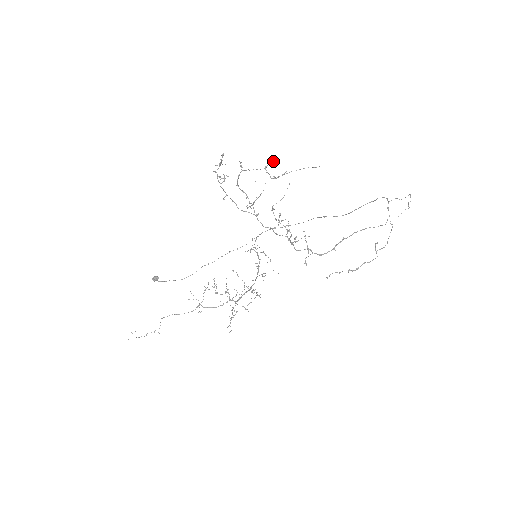
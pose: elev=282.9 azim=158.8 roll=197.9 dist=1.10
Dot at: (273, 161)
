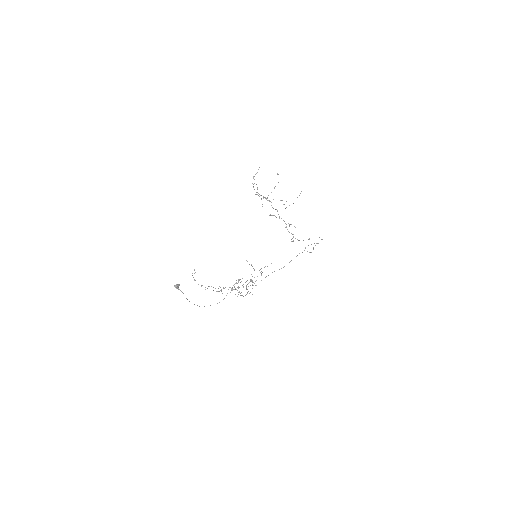
Dot at: occluded
